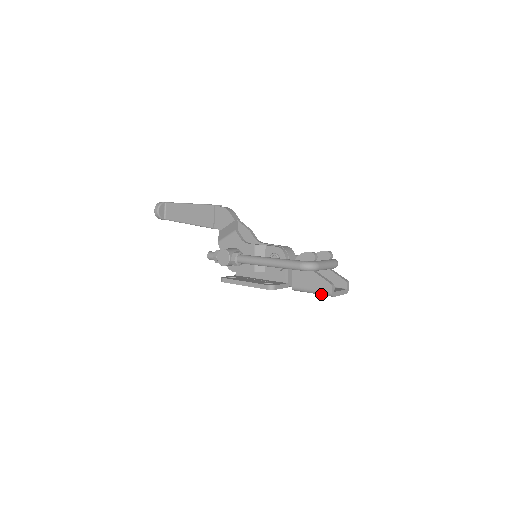
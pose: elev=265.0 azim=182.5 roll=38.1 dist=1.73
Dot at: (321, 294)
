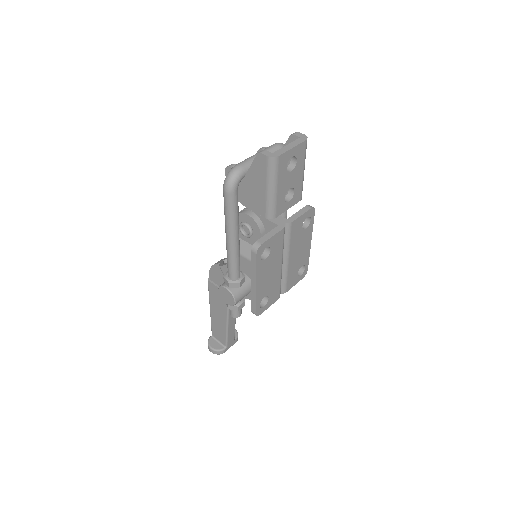
Dot at: (273, 176)
